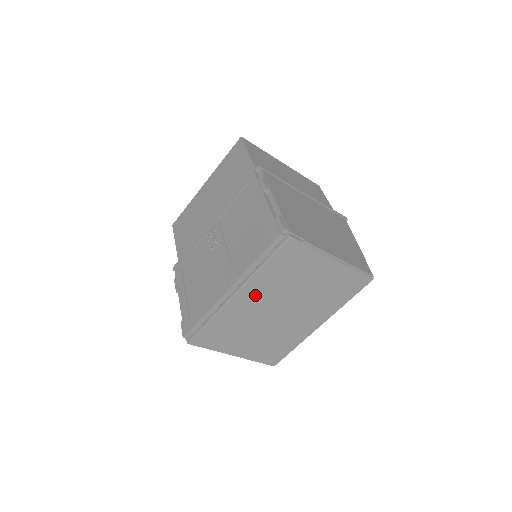
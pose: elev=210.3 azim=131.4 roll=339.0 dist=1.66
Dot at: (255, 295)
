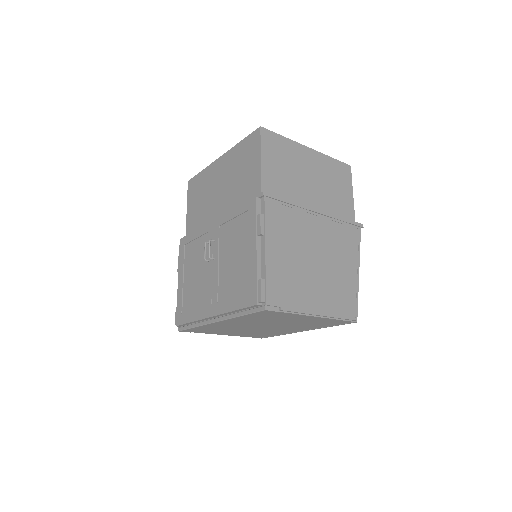
Dot at: (236, 322)
